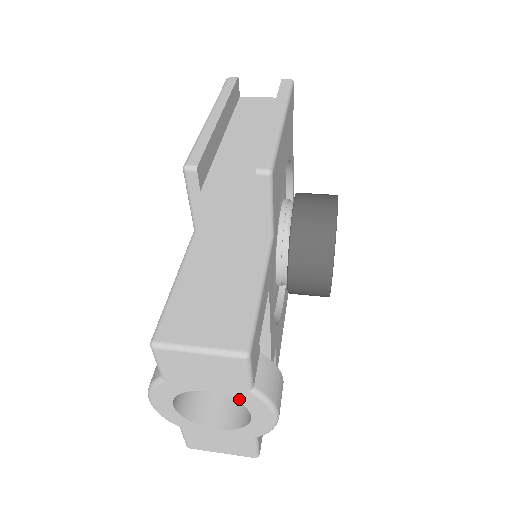
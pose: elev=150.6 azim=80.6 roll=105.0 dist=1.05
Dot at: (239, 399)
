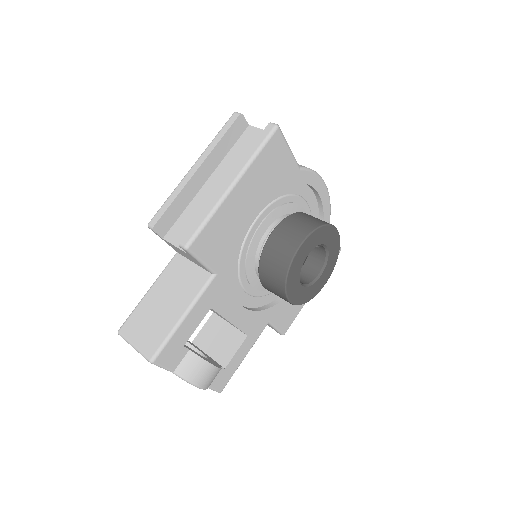
Dot at: occluded
